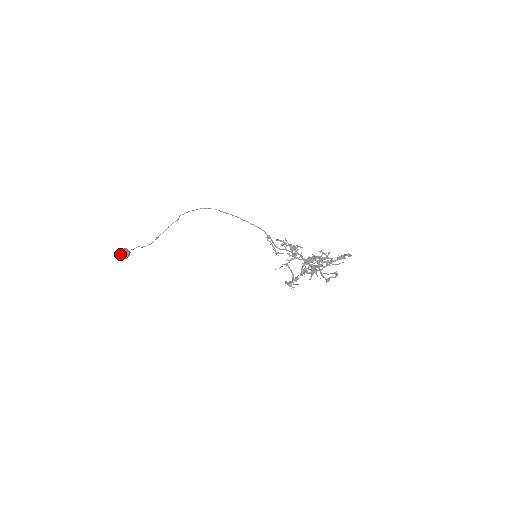
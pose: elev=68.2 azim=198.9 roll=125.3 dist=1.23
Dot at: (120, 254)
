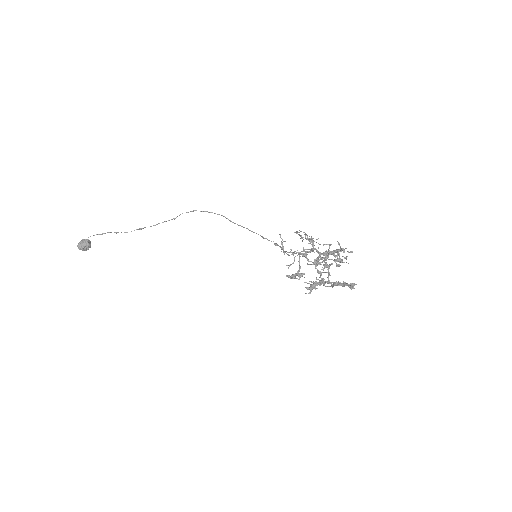
Dot at: (80, 241)
